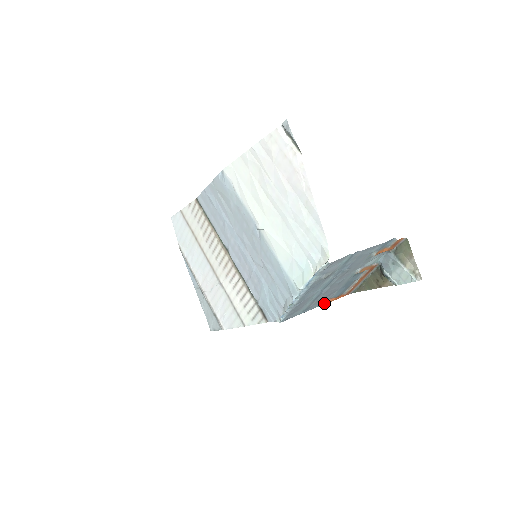
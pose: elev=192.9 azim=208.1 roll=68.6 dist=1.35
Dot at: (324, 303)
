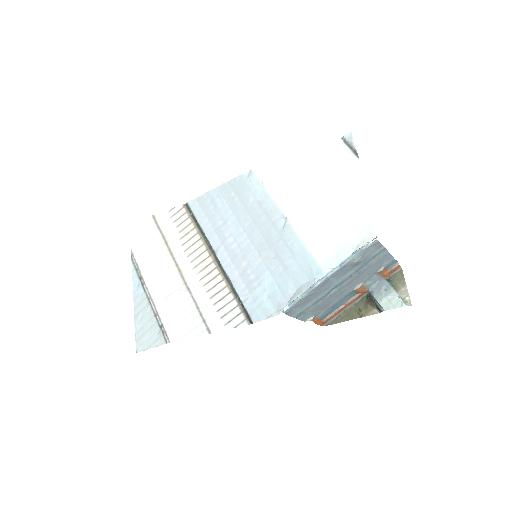
Dot at: (311, 318)
